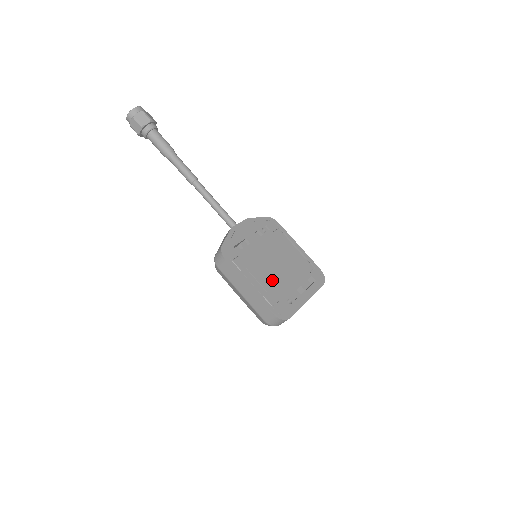
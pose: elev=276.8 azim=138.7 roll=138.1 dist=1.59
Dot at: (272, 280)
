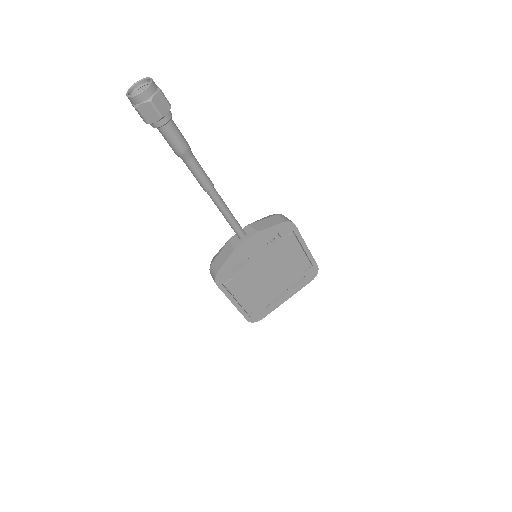
Dot at: (259, 292)
